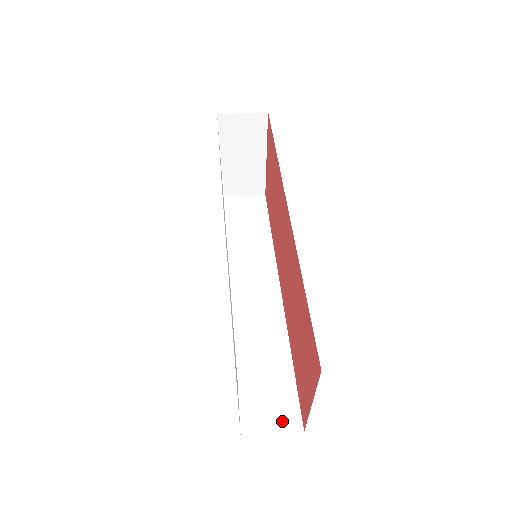
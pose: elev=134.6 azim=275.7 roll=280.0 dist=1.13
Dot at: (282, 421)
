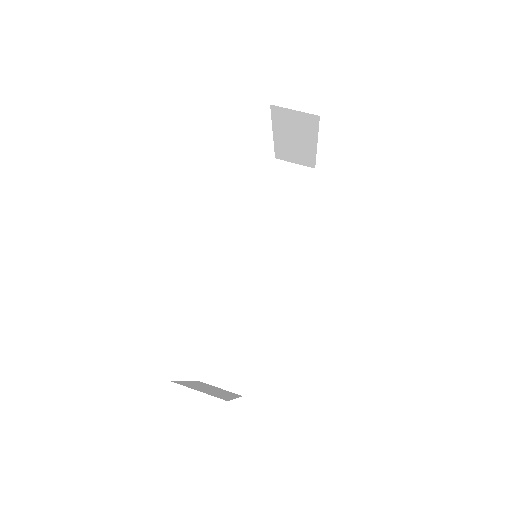
Dot at: (231, 382)
